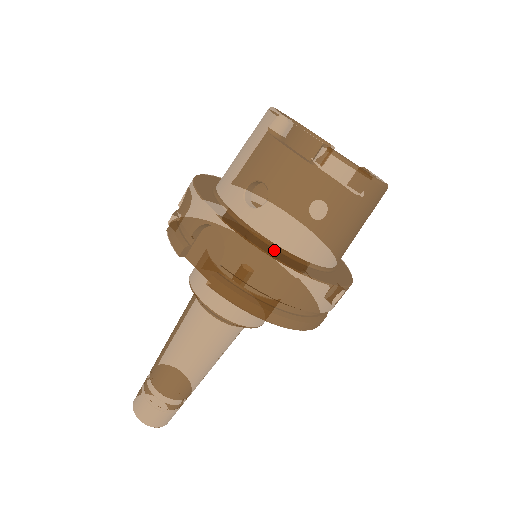
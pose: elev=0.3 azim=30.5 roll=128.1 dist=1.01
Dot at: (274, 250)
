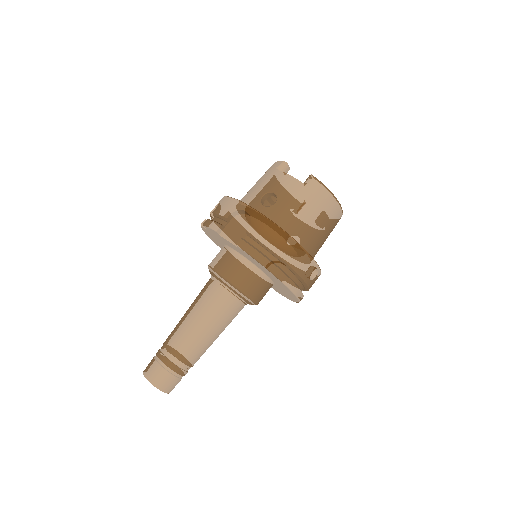
Dot at: occluded
